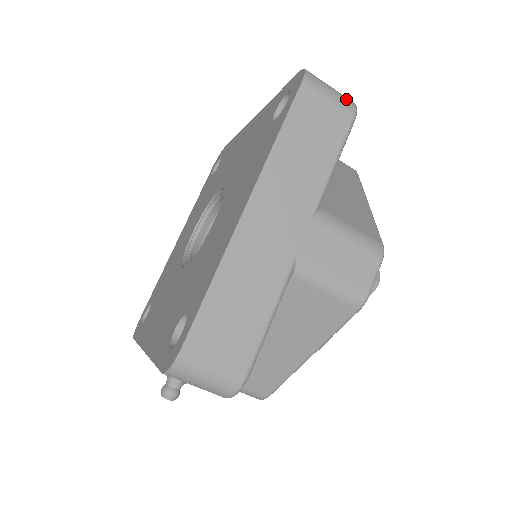
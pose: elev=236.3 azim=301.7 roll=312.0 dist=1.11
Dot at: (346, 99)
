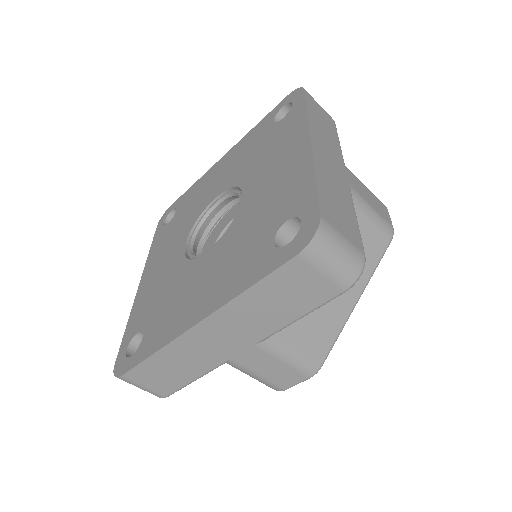
Dot at: (349, 271)
